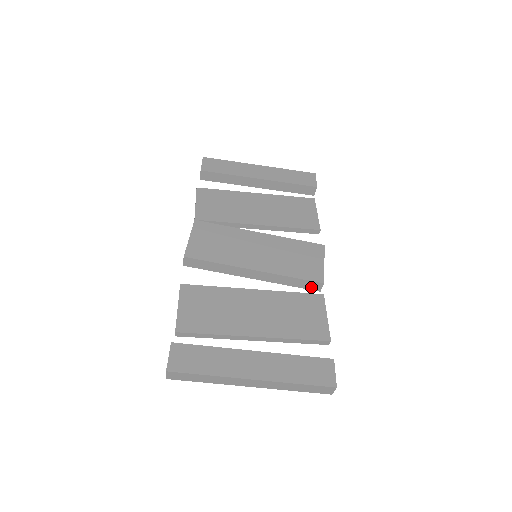
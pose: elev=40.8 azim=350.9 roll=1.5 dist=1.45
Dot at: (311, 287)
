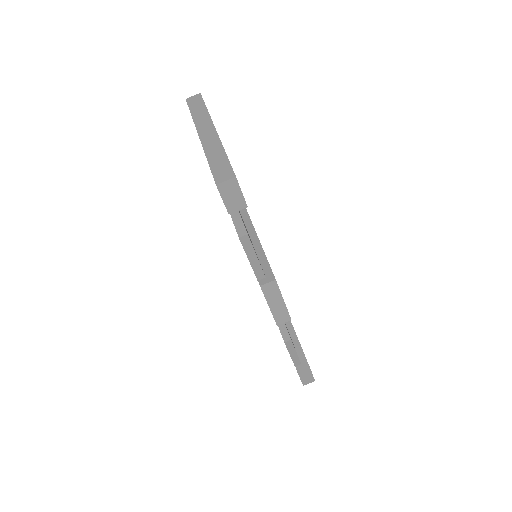
Dot at: occluded
